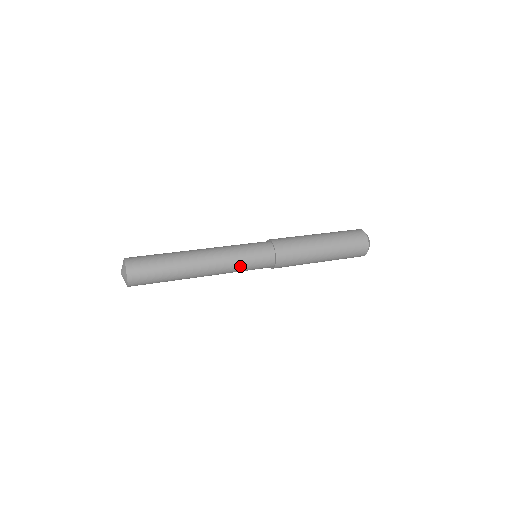
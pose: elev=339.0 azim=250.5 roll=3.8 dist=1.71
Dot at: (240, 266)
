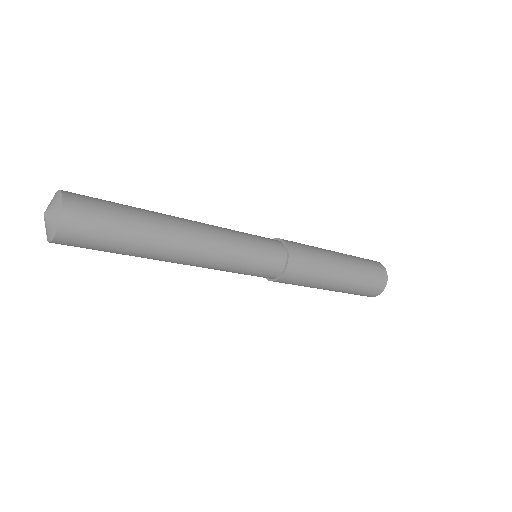
Dot at: (239, 235)
